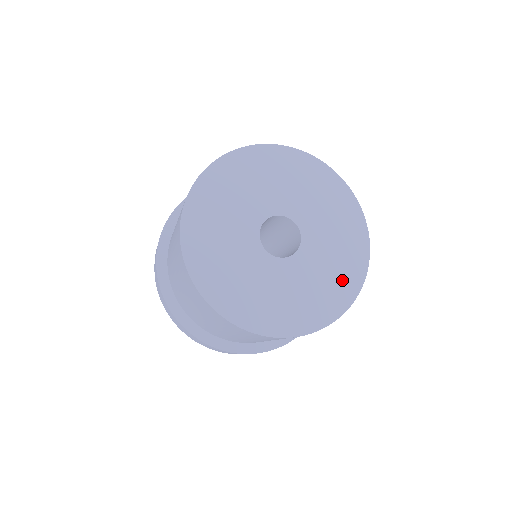
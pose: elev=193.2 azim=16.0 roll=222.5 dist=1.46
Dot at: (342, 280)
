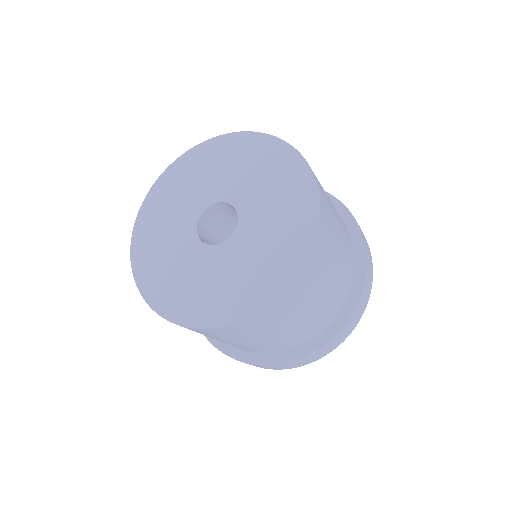
Dot at: (292, 231)
